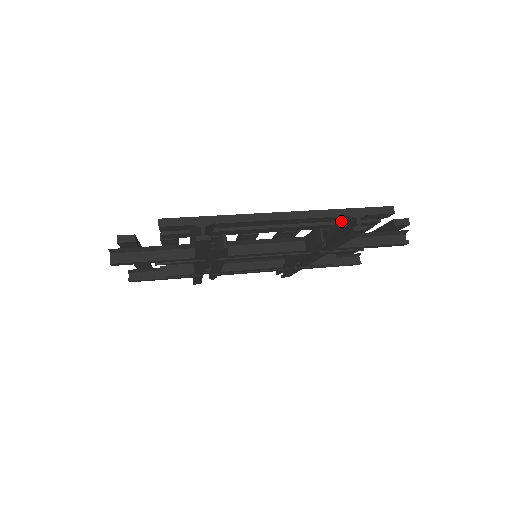
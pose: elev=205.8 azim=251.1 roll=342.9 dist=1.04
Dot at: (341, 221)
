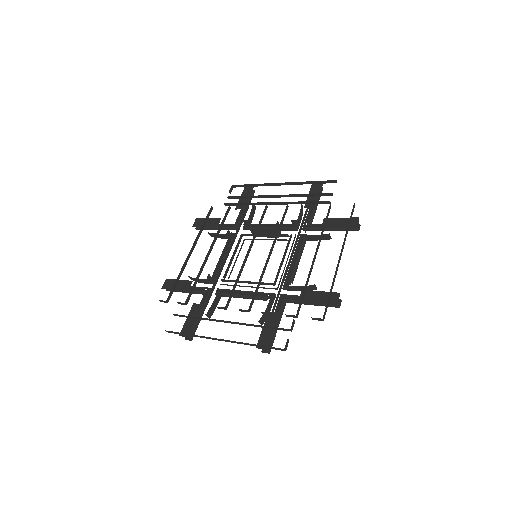
Dot at: (261, 336)
